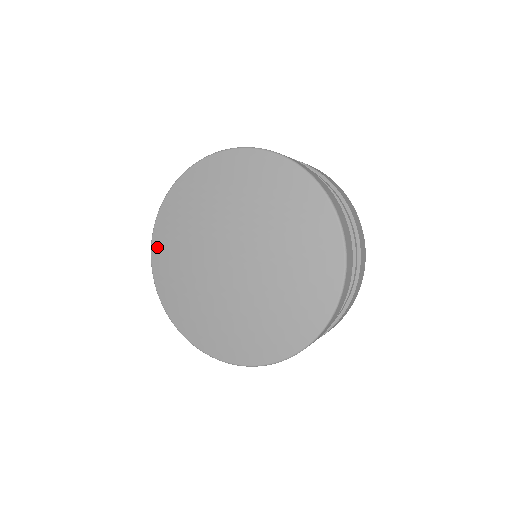
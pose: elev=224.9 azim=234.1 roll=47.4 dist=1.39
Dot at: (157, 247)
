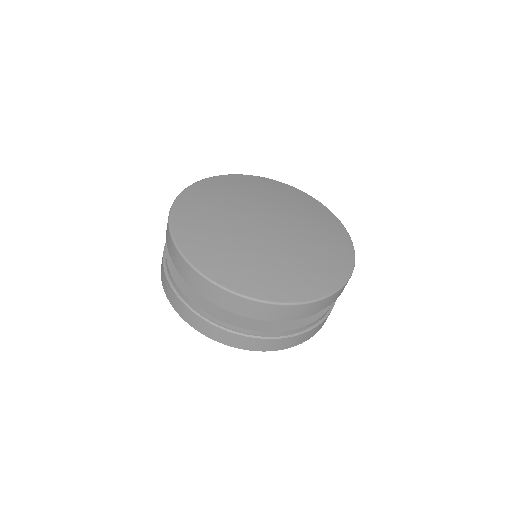
Dot at: (202, 185)
